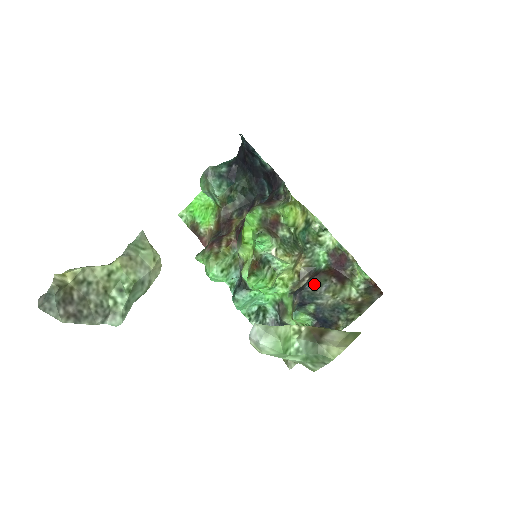
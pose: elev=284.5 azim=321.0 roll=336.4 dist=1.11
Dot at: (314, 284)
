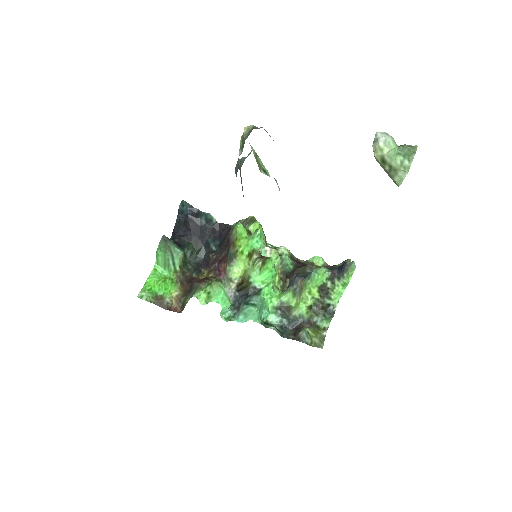
Dot at: (299, 273)
